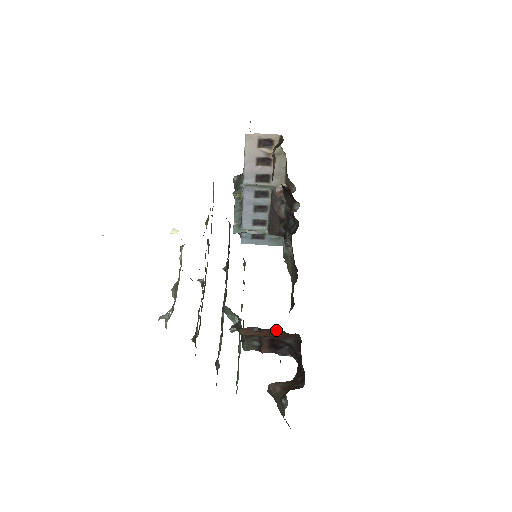
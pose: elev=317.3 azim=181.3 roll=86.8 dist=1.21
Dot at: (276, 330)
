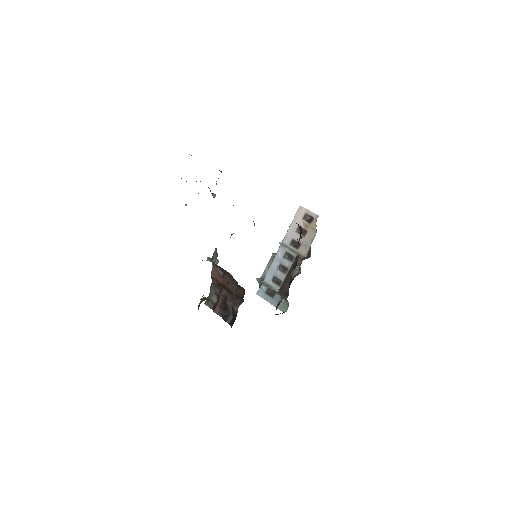
Dot at: (233, 278)
